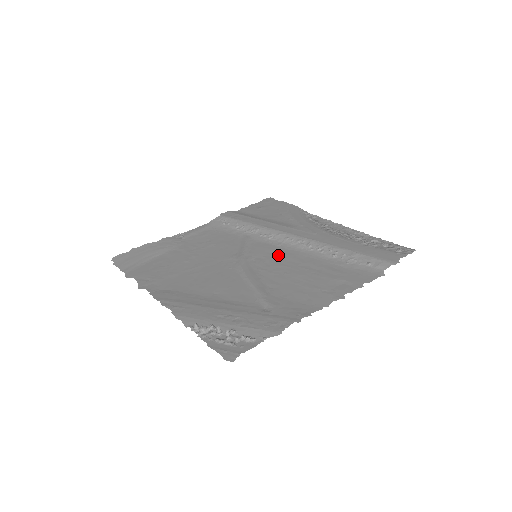
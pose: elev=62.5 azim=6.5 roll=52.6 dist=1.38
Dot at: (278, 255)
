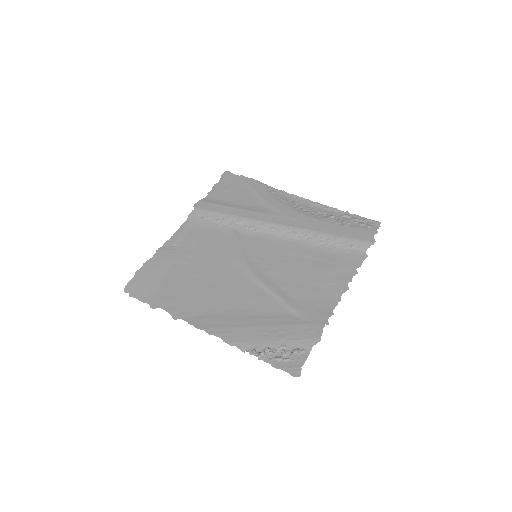
Dot at: (274, 250)
